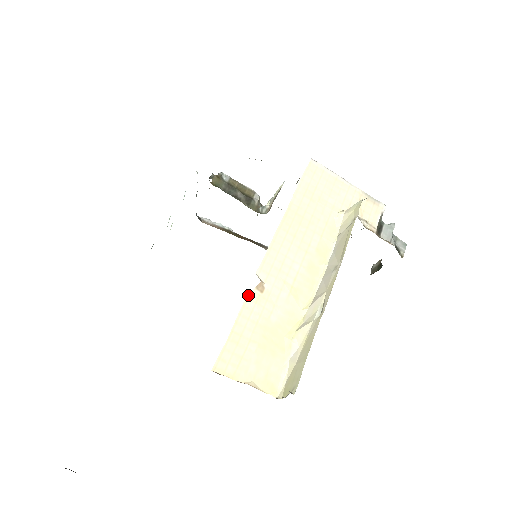
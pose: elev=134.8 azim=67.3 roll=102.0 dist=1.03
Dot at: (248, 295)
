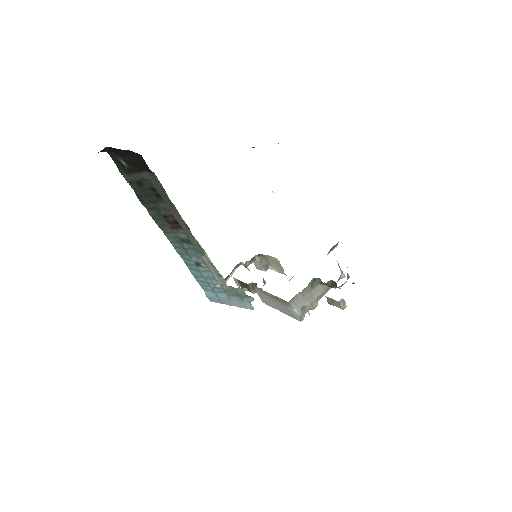
Dot at: occluded
